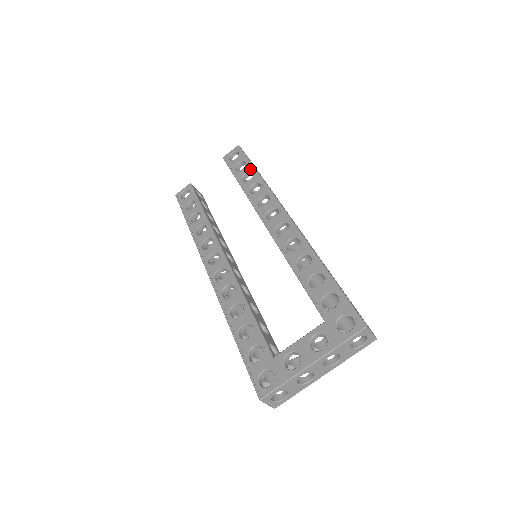
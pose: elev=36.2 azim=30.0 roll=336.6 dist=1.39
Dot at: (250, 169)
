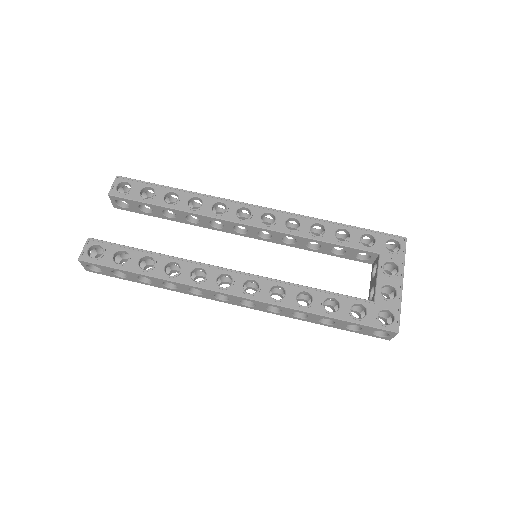
Dot at: (166, 190)
